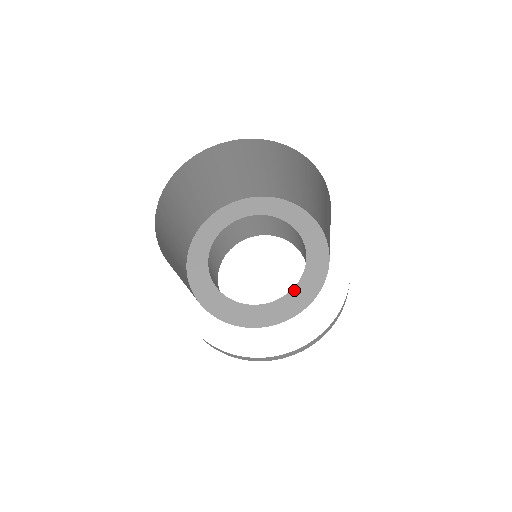
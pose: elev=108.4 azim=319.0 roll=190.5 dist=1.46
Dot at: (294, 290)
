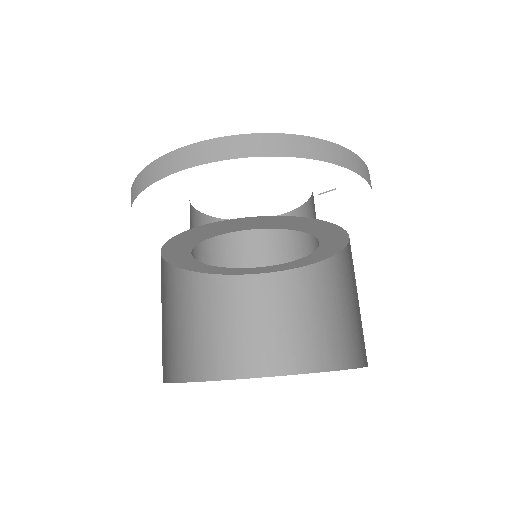
Dot at: (257, 268)
